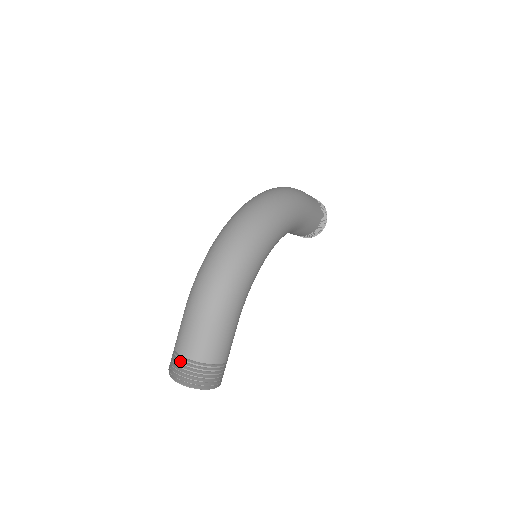
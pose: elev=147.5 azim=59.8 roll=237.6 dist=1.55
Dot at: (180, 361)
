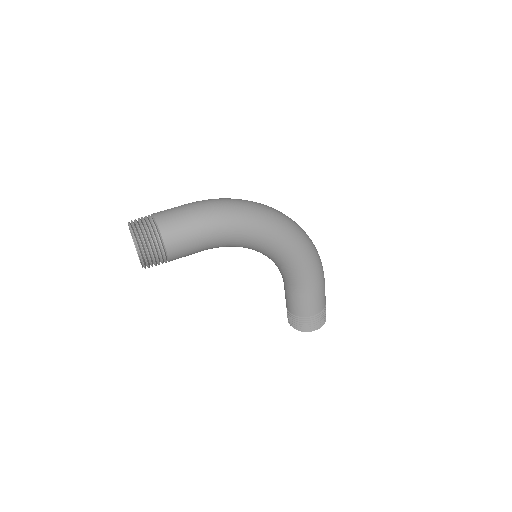
Dot at: occluded
